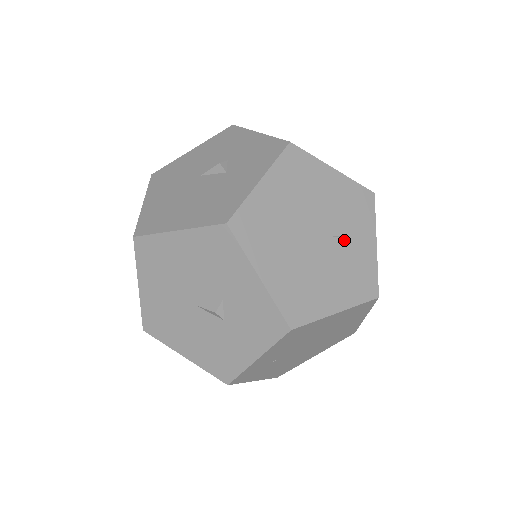
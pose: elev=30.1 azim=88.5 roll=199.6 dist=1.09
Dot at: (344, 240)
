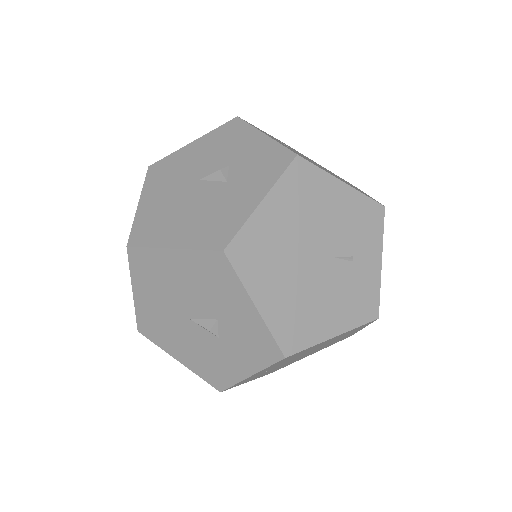
Dot at: (348, 260)
